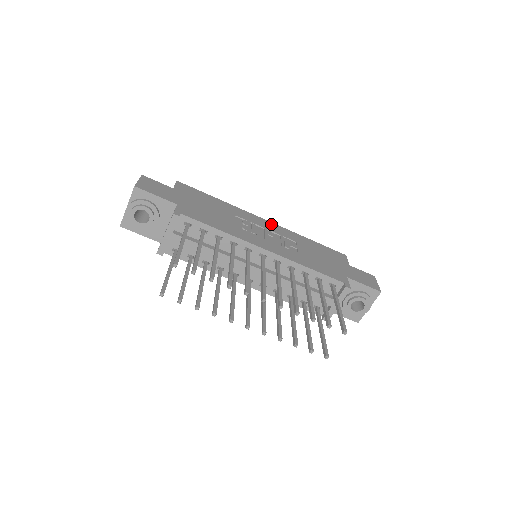
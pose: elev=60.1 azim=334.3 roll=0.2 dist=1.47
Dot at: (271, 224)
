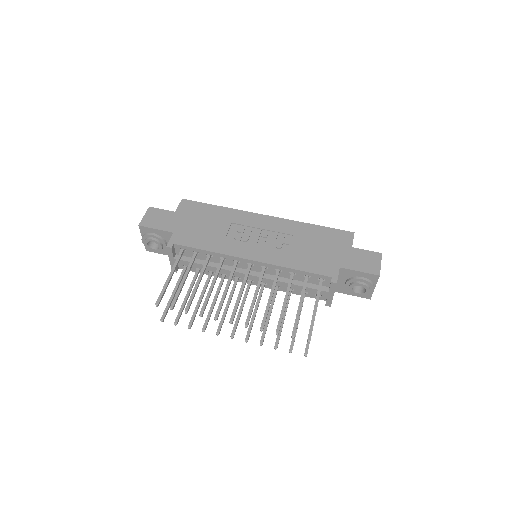
Dot at: (270, 219)
